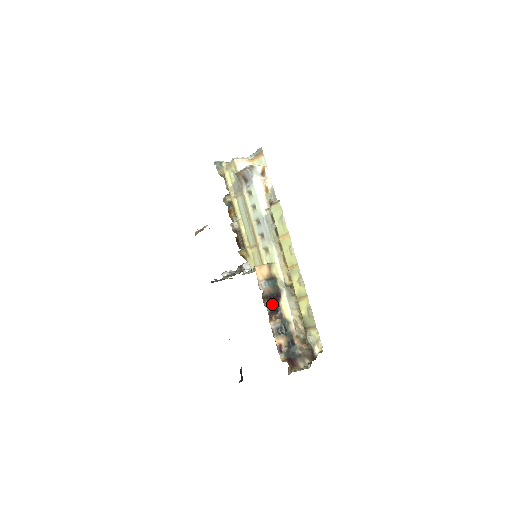
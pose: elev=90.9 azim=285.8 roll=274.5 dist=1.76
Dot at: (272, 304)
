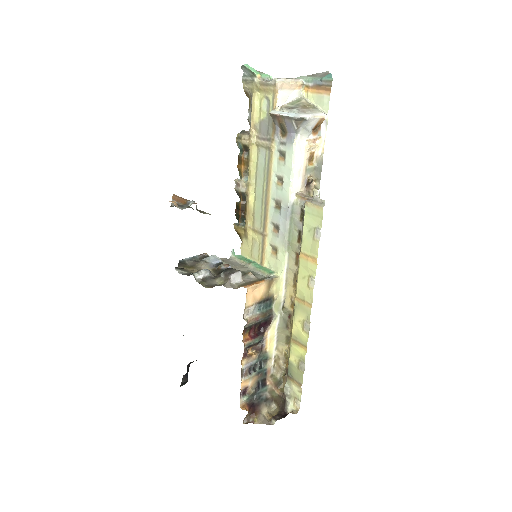
Dot at: (254, 336)
